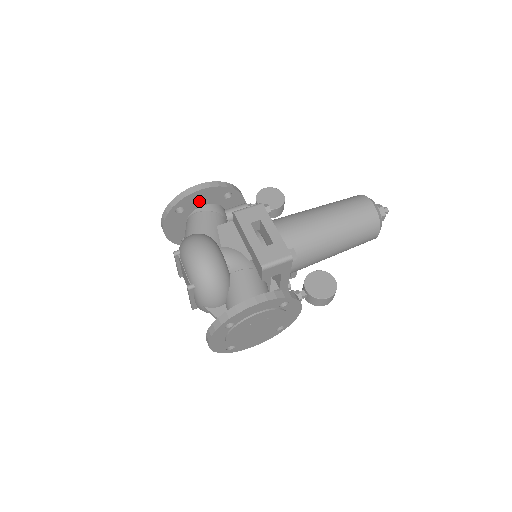
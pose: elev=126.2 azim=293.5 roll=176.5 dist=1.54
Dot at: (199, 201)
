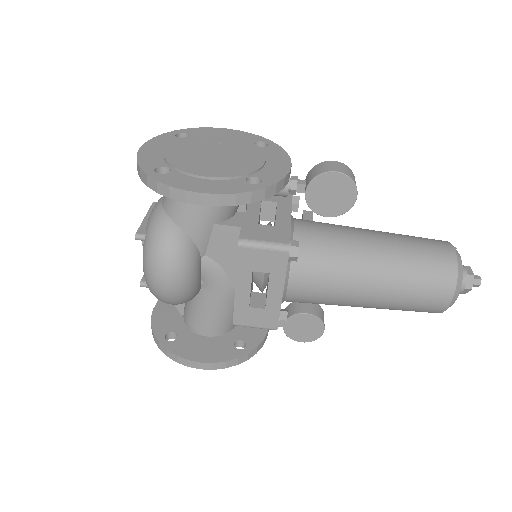
Dot at: occluded
